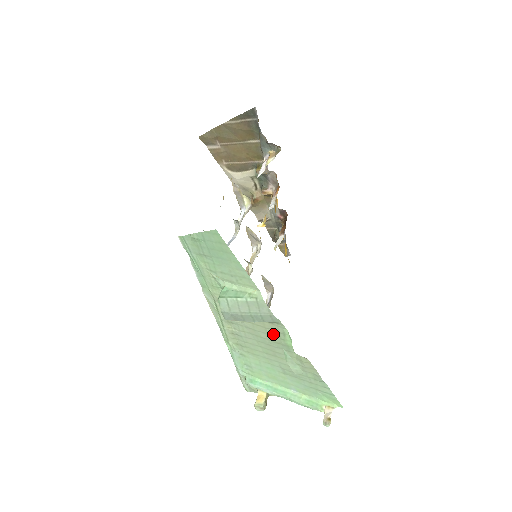
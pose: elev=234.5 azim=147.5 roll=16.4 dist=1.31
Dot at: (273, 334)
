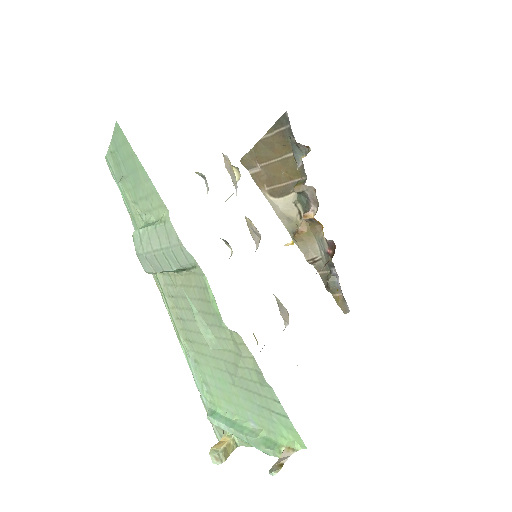
Dot at: (201, 296)
